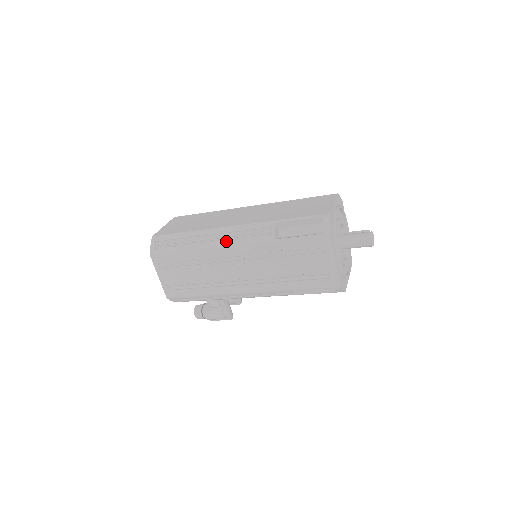
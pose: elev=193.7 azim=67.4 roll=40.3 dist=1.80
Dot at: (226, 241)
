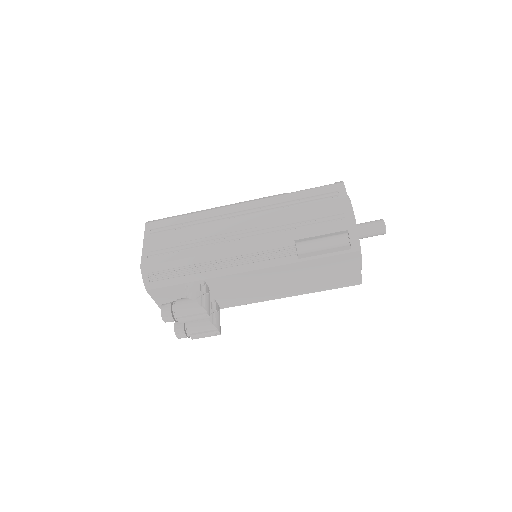
Dot at: (235, 203)
